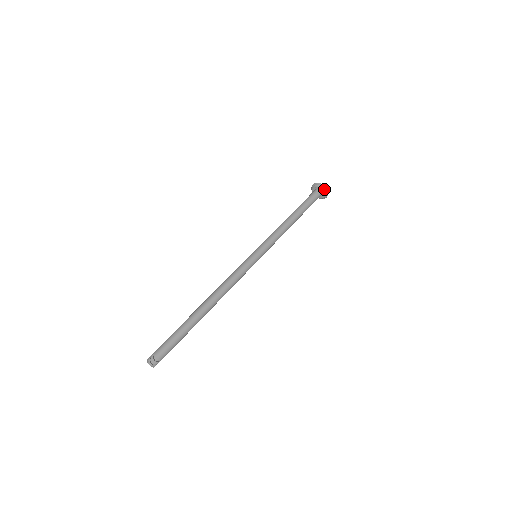
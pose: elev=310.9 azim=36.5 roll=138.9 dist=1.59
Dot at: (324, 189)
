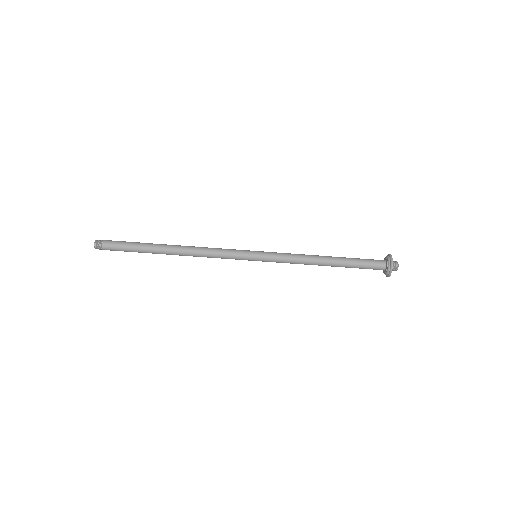
Dot at: (389, 273)
